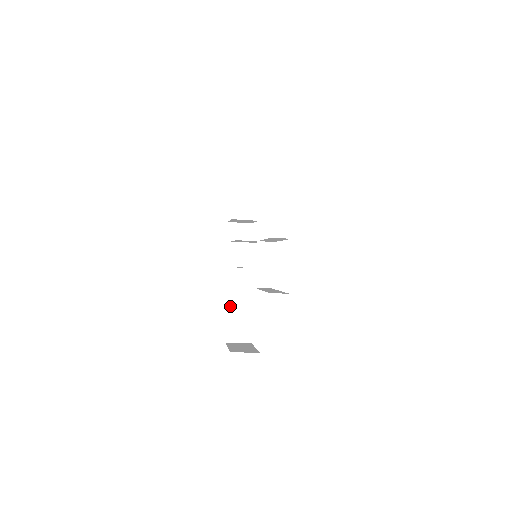
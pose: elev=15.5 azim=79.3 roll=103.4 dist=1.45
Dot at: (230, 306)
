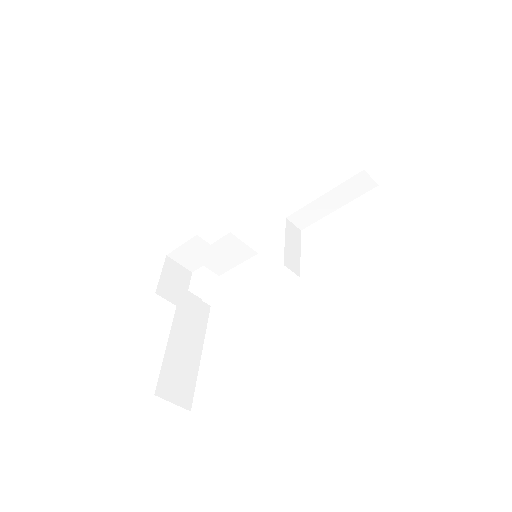
Dot at: (172, 340)
